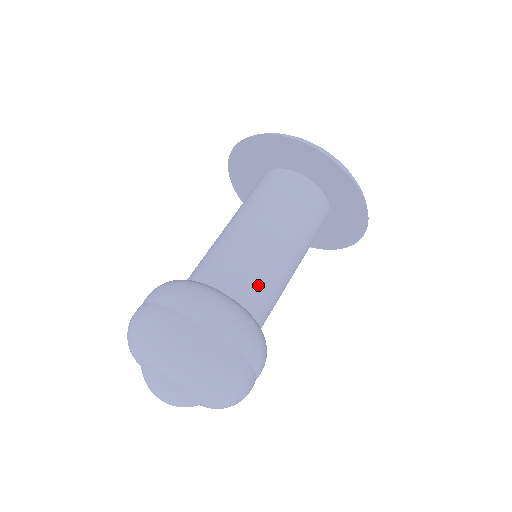
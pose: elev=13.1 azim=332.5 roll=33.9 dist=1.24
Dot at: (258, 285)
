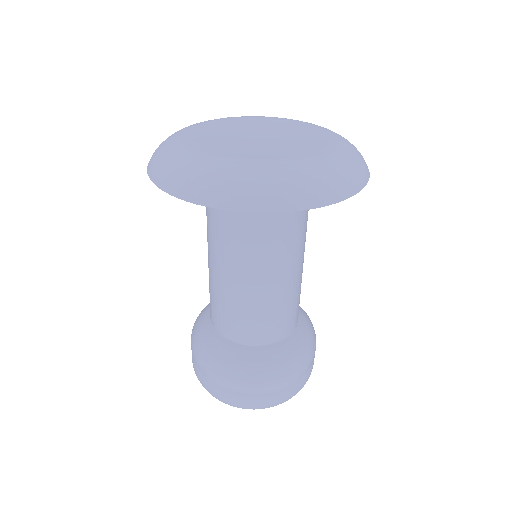
Dot at: occluded
